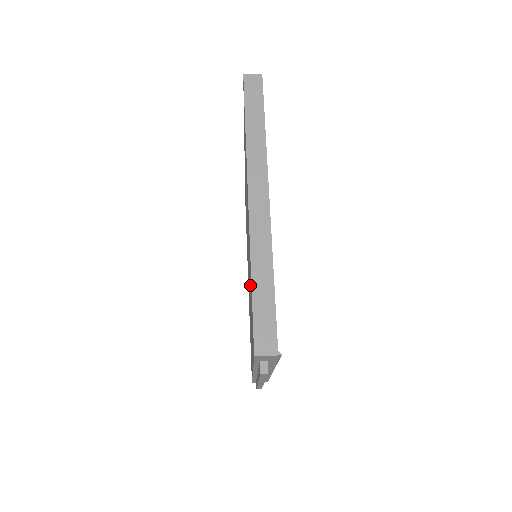
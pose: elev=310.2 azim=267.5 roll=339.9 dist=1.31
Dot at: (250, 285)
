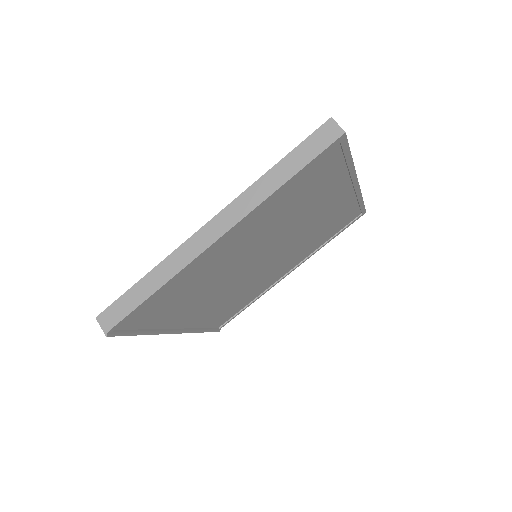
Dot at: occluded
